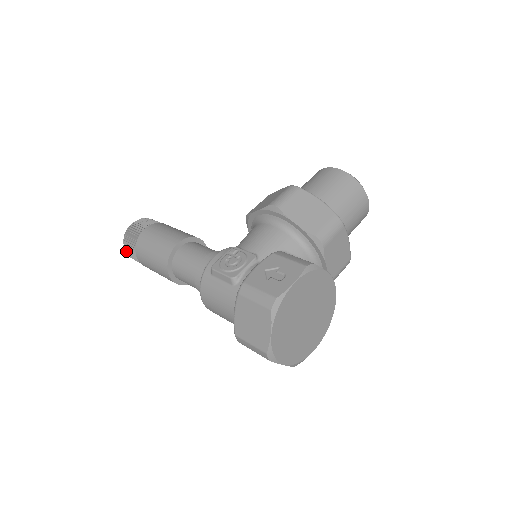
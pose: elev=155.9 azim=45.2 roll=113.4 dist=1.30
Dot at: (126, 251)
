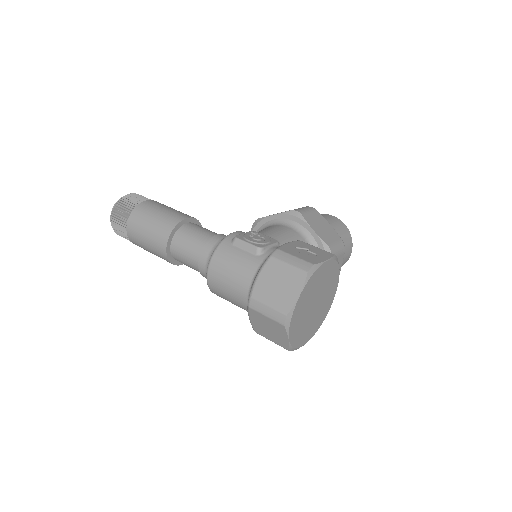
Dot at: (112, 216)
